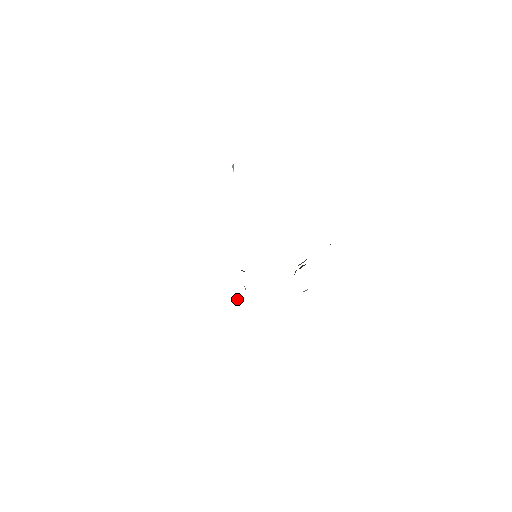
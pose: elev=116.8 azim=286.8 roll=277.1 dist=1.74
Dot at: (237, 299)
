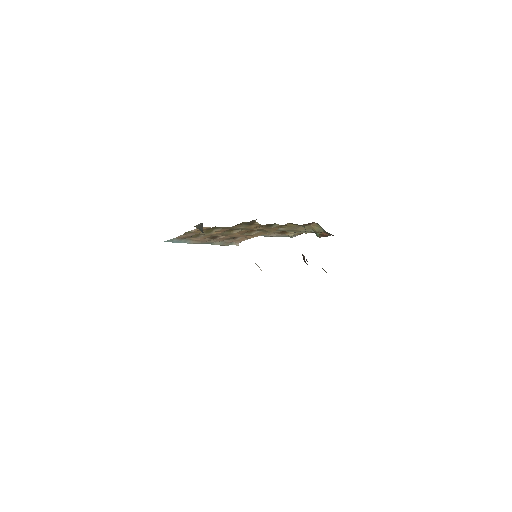
Dot at: occluded
